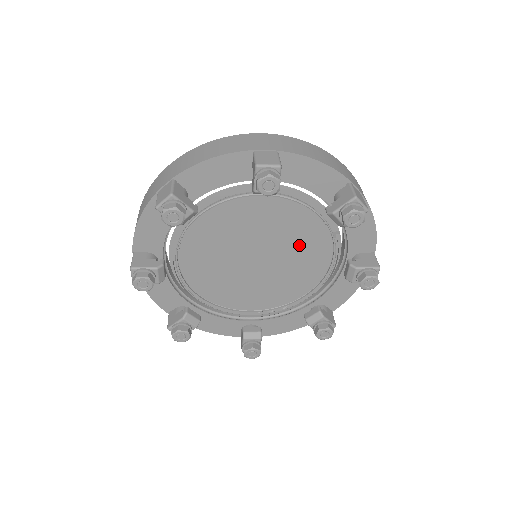
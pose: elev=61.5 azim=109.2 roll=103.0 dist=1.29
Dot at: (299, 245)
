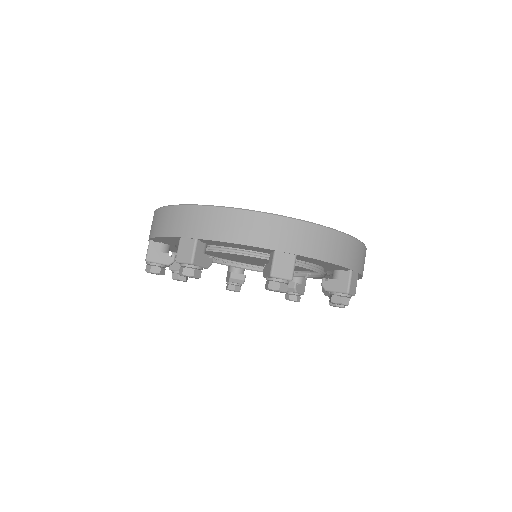
Dot at: occluded
